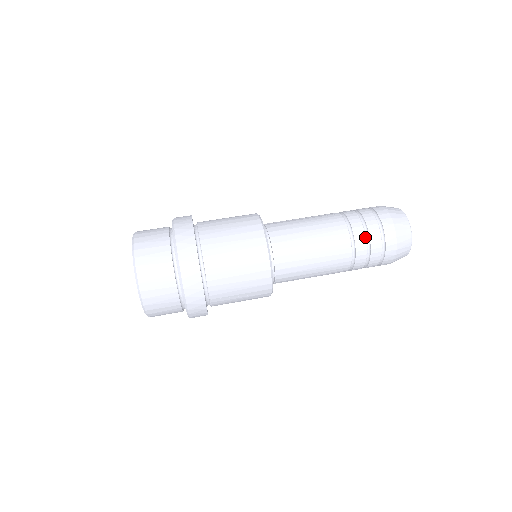
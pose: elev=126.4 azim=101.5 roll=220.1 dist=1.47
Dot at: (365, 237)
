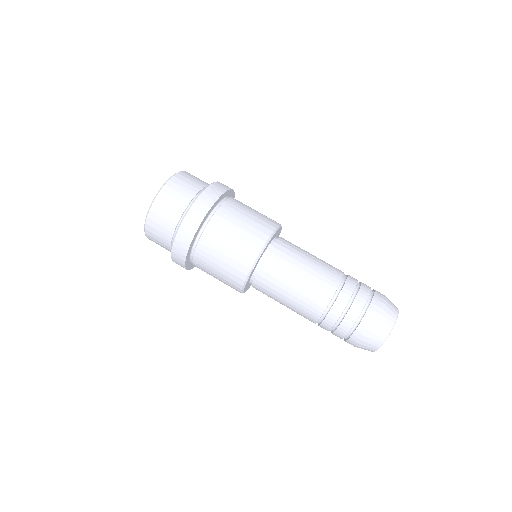
Dot at: (343, 310)
